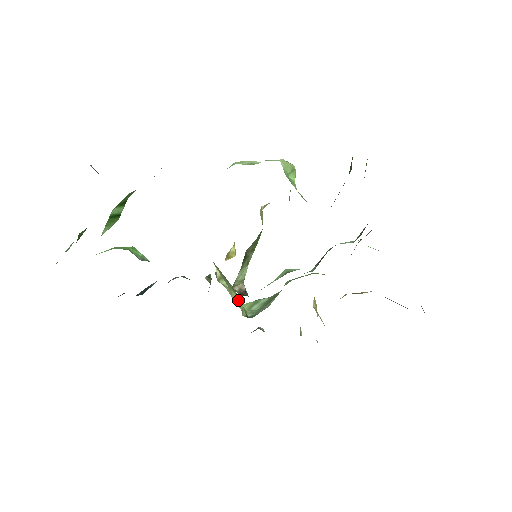
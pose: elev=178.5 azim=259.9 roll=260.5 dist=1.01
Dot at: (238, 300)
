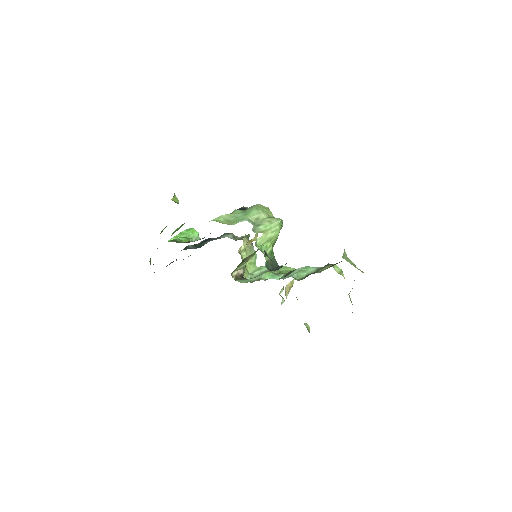
Dot at: (252, 263)
